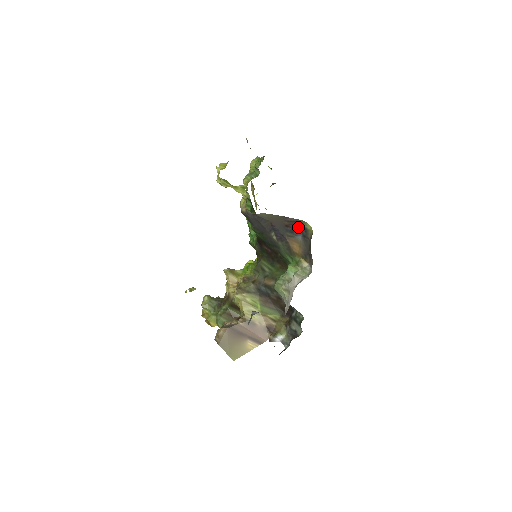
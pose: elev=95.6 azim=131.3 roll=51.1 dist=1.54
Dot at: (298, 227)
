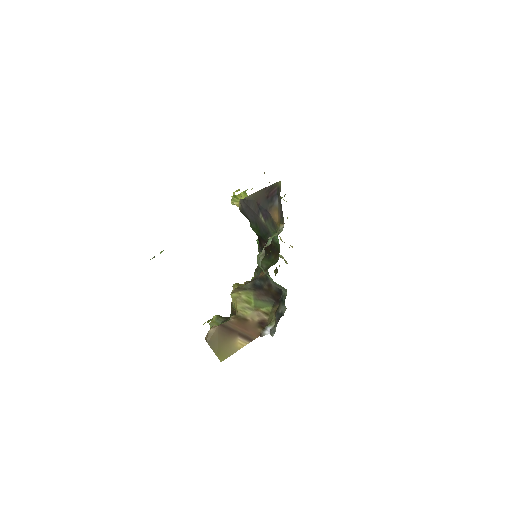
Dot at: (274, 191)
